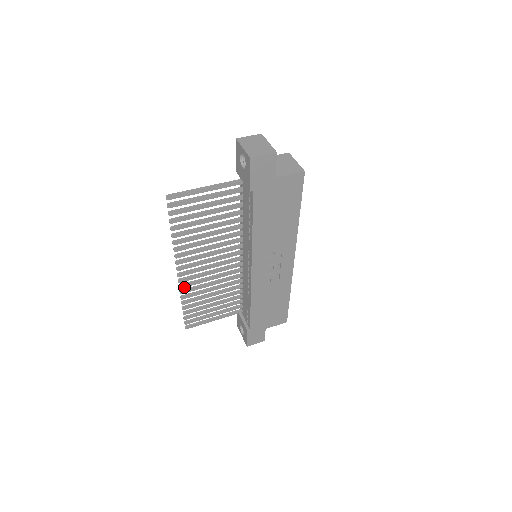
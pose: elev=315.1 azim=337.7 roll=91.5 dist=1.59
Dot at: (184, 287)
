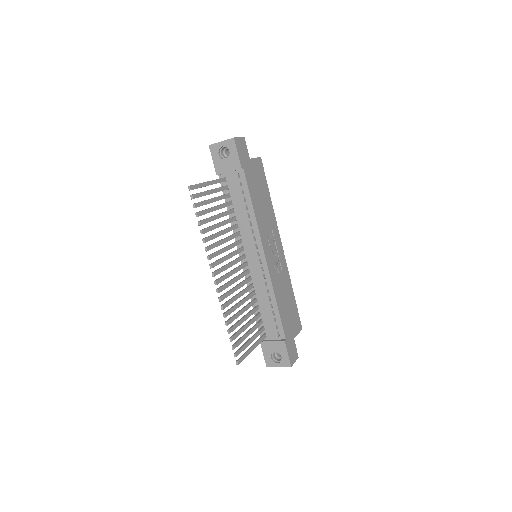
Dot at: occluded
